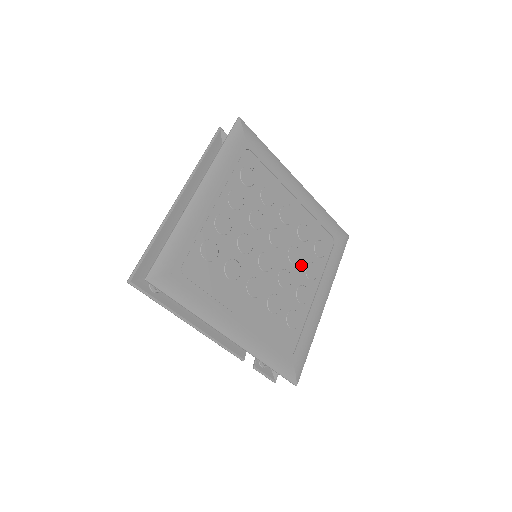
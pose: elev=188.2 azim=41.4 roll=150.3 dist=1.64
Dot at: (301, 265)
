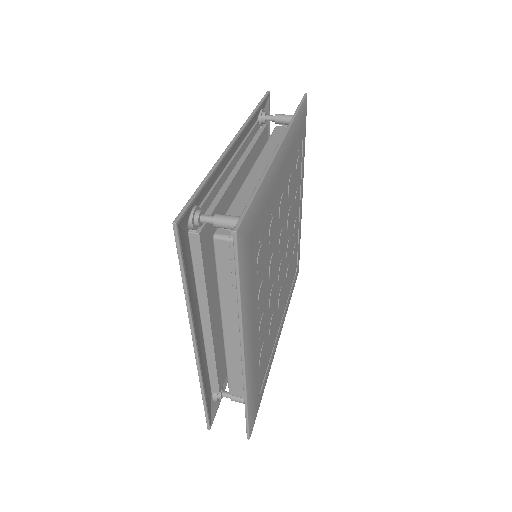
Dot at: (292, 212)
